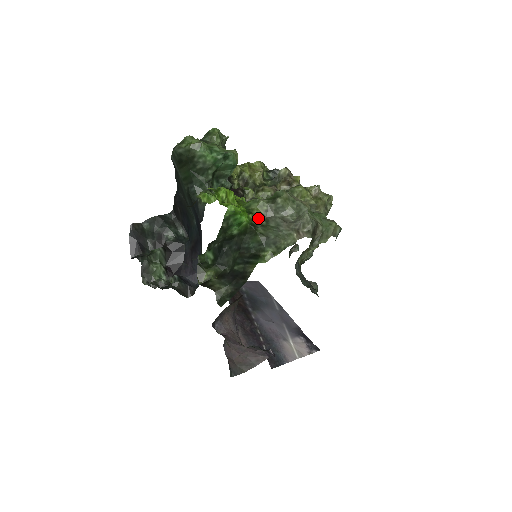
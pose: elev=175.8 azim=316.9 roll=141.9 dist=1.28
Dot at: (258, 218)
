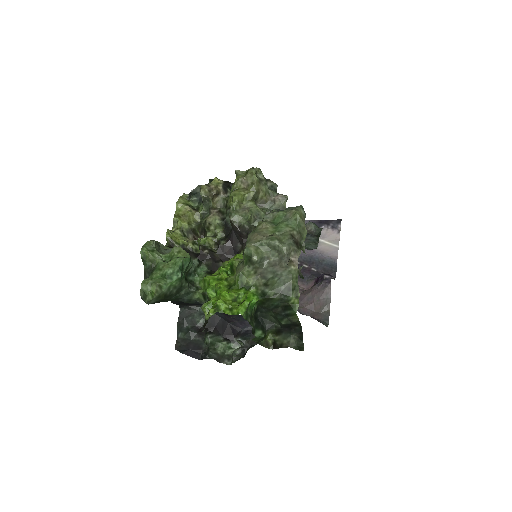
Dot at: (257, 284)
